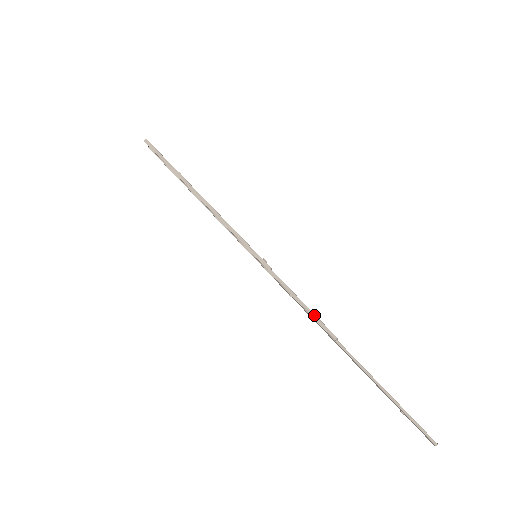
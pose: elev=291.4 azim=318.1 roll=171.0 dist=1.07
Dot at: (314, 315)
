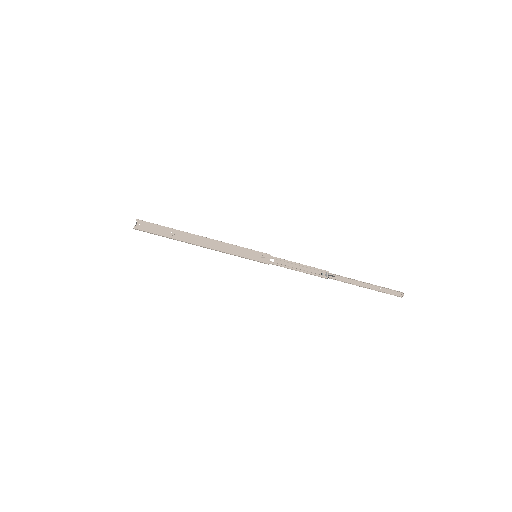
Dot at: occluded
